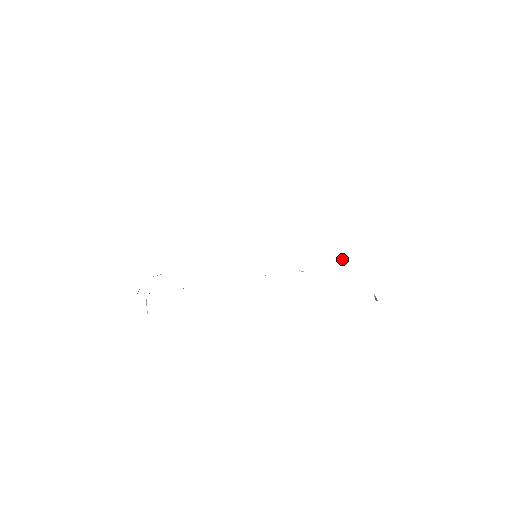
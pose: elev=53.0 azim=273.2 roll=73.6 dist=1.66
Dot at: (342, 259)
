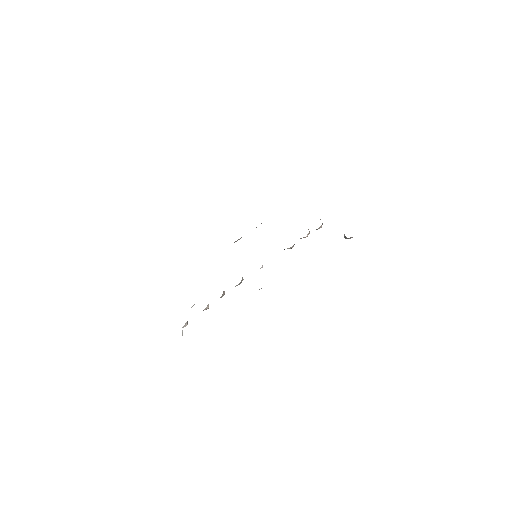
Dot at: (320, 219)
